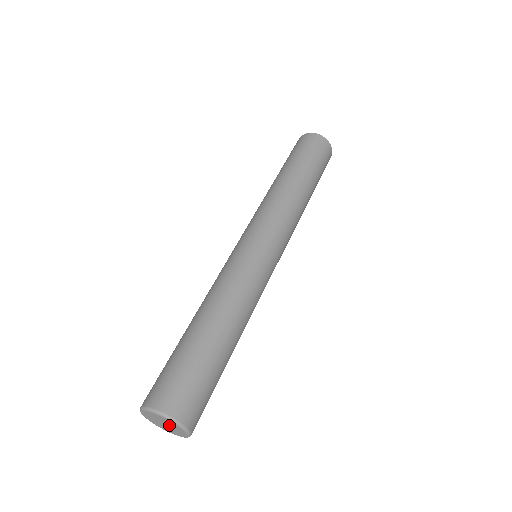
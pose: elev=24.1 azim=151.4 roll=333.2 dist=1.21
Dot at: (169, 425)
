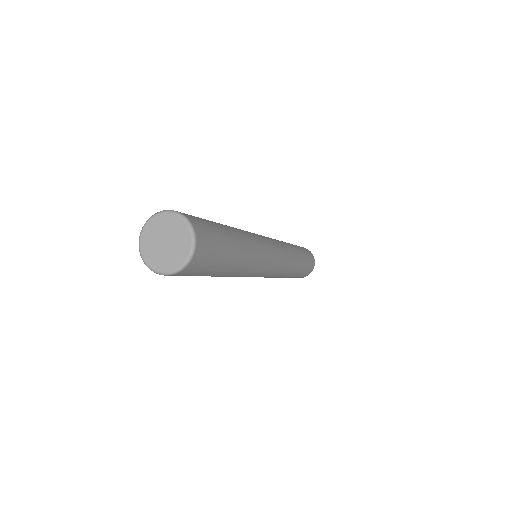
Dot at: (172, 237)
